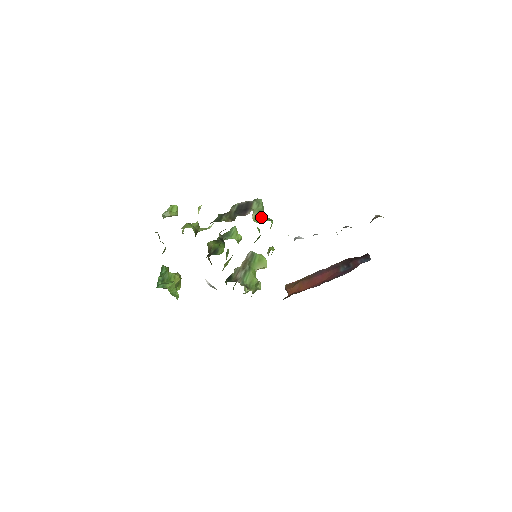
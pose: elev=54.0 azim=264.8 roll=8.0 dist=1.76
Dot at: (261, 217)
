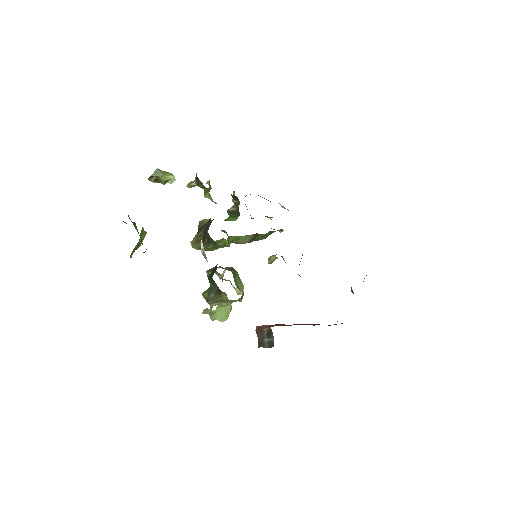
Dot at: occluded
